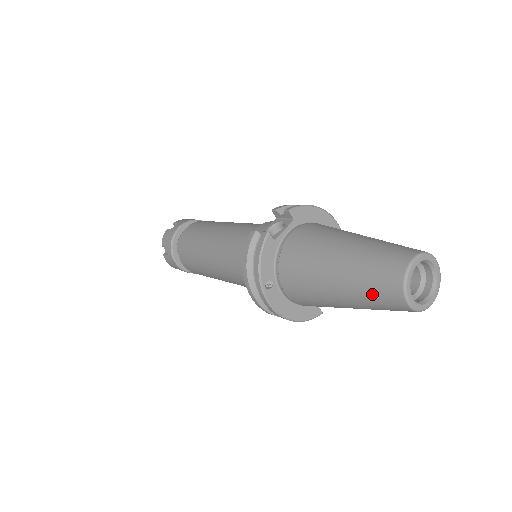
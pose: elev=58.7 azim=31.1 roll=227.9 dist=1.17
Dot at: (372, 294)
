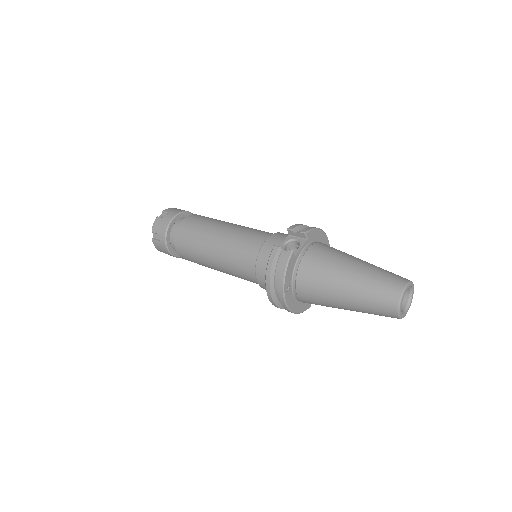
Dot at: (374, 306)
